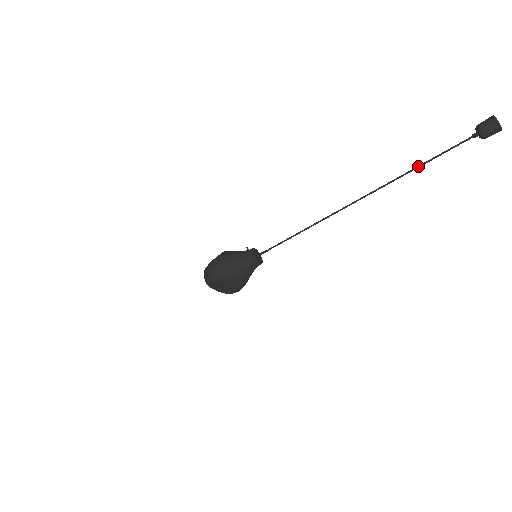
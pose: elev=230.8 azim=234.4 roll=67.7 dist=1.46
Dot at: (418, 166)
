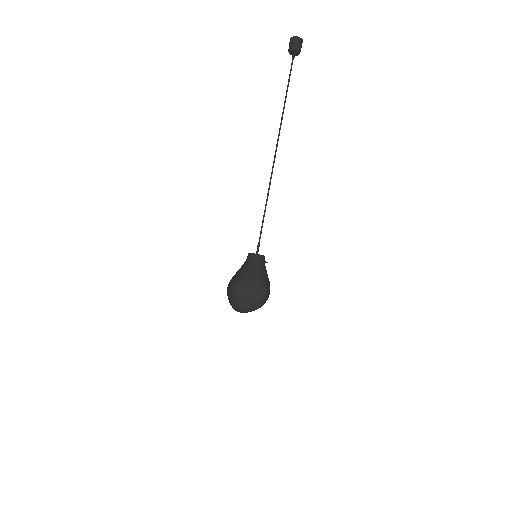
Dot at: (285, 99)
